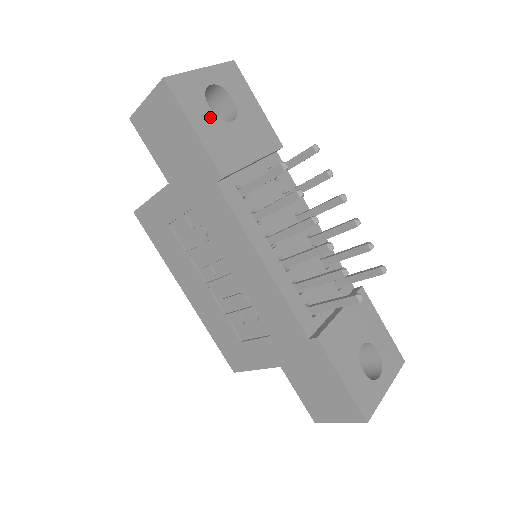
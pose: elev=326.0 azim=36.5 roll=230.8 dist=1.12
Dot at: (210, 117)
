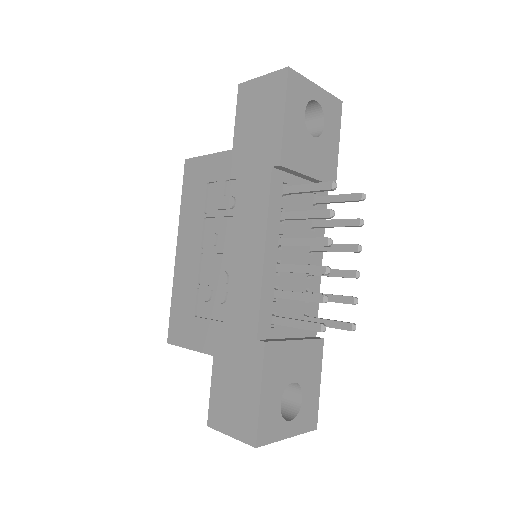
Dot at: (301, 120)
